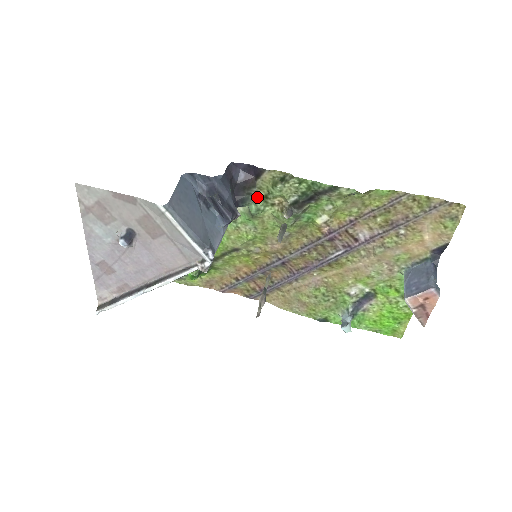
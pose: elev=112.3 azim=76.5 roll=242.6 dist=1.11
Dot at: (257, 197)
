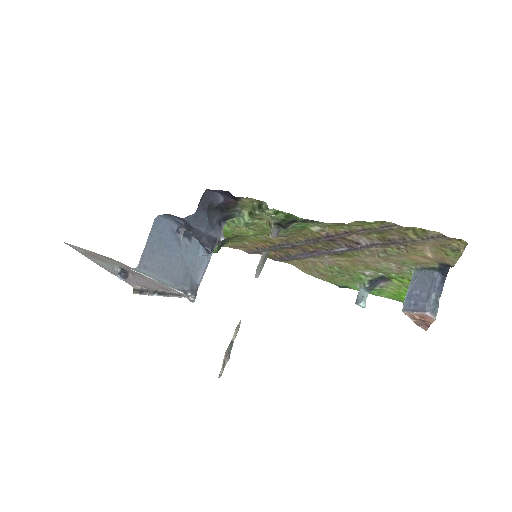
Dot at: (244, 212)
